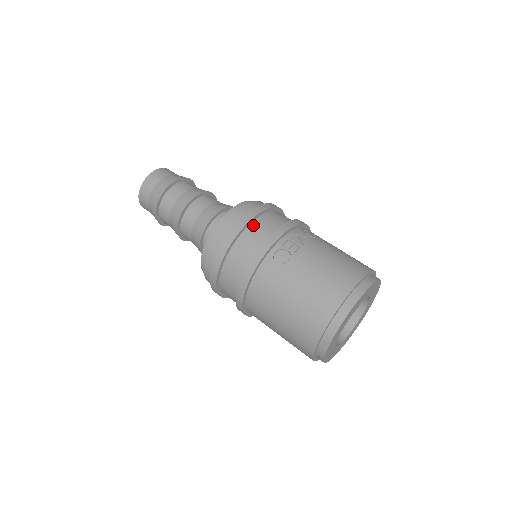
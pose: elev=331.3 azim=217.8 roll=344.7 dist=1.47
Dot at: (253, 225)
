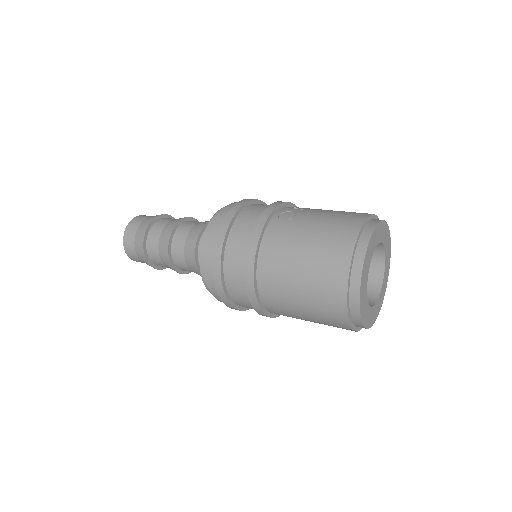
Dot at: (250, 206)
